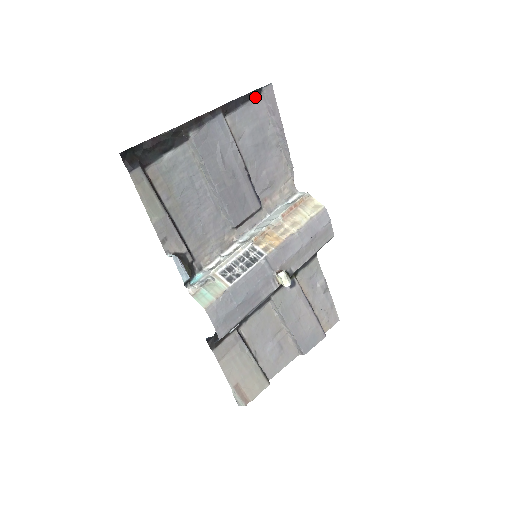
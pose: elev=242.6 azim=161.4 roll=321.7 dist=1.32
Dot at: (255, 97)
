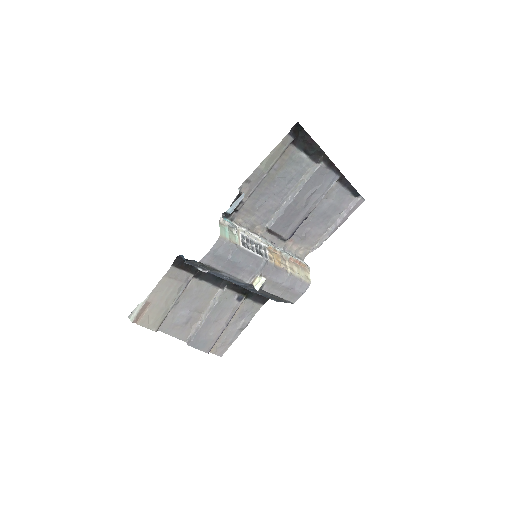
Dot at: (353, 194)
